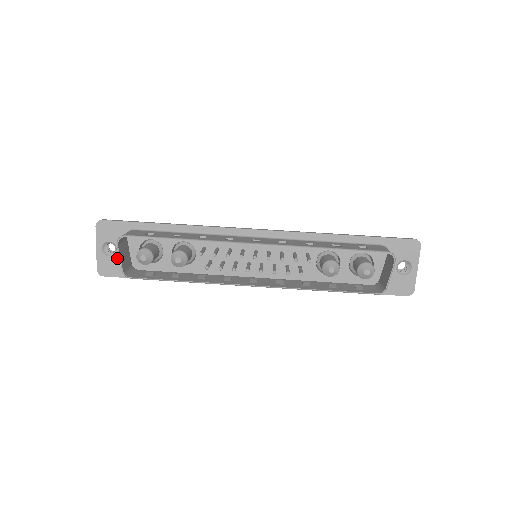
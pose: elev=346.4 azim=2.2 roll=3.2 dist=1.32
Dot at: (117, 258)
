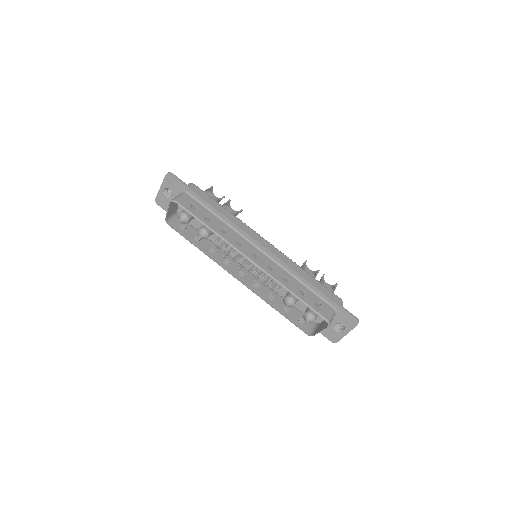
Dot at: occluded
